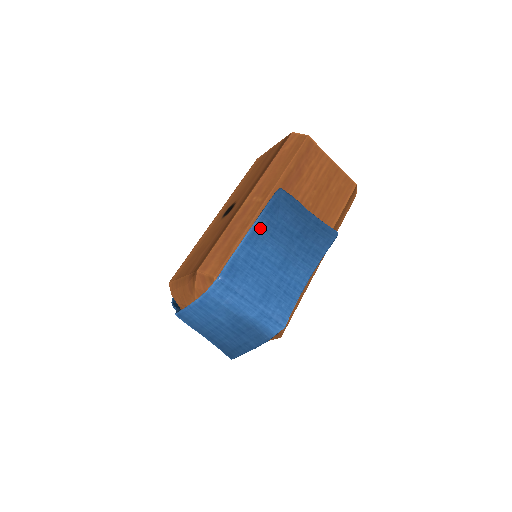
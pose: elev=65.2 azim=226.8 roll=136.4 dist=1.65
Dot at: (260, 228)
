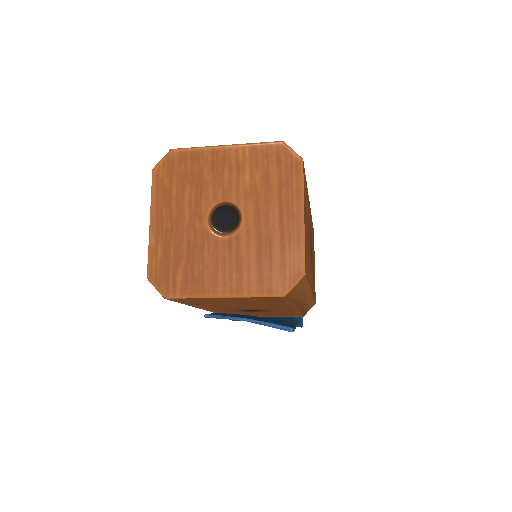
Dot at: occluded
